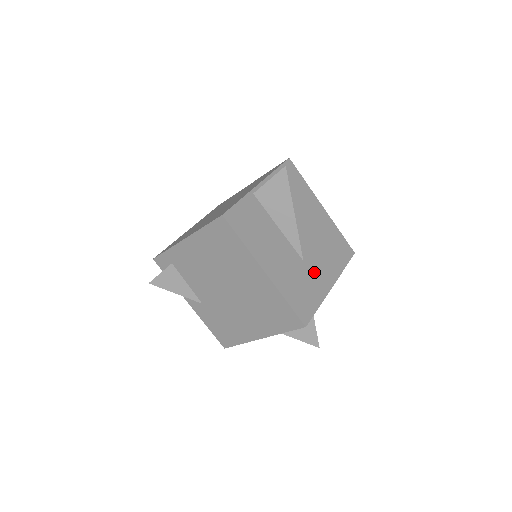
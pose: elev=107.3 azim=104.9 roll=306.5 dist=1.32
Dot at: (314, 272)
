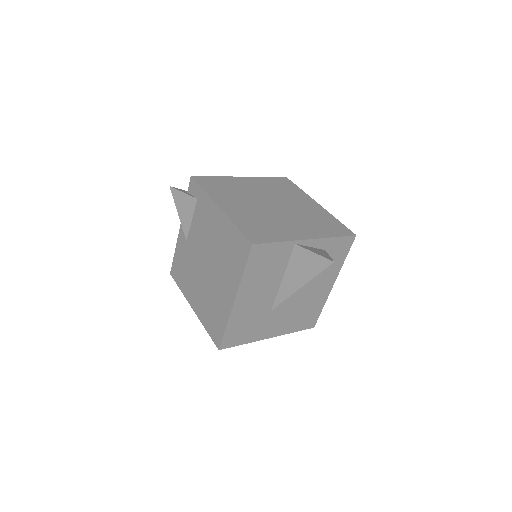
Dot at: (269, 322)
